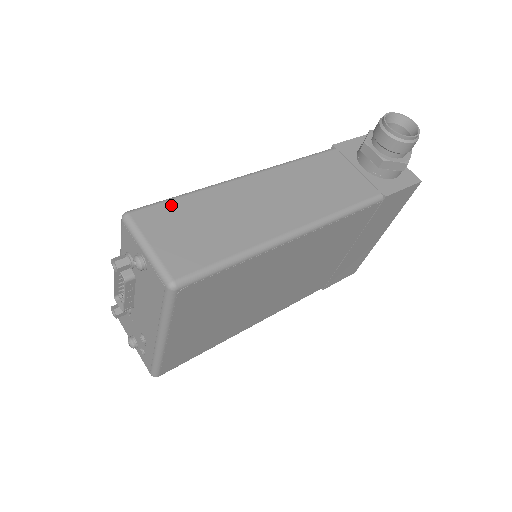
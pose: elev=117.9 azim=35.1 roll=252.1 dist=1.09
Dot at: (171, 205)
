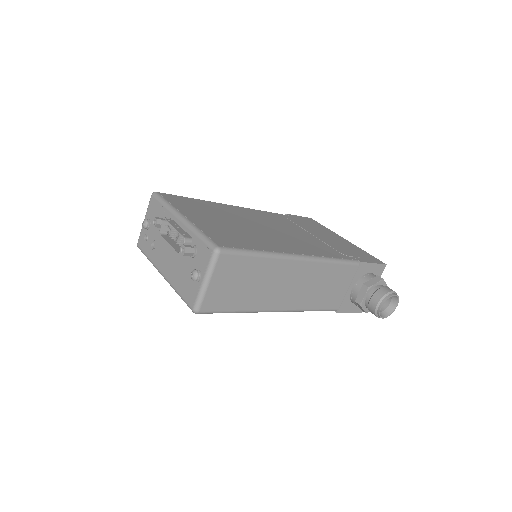
Dot at: (245, 260)
